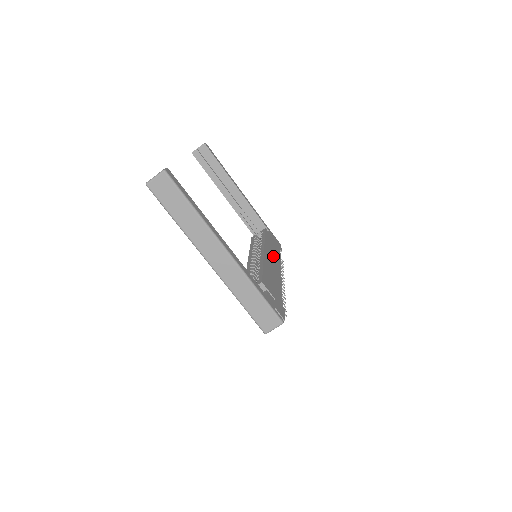
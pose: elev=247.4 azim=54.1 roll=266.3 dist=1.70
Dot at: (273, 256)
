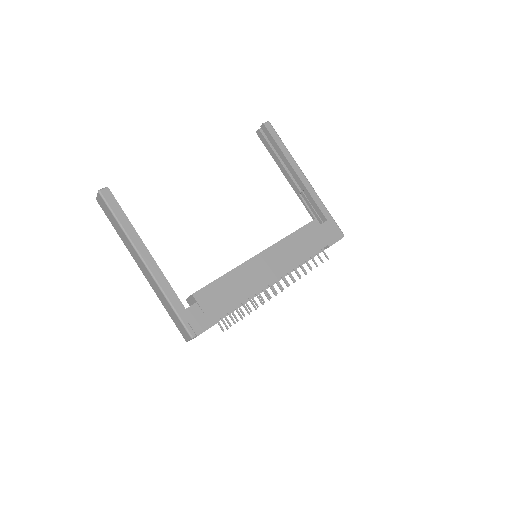
Dot at: (283, 257)
